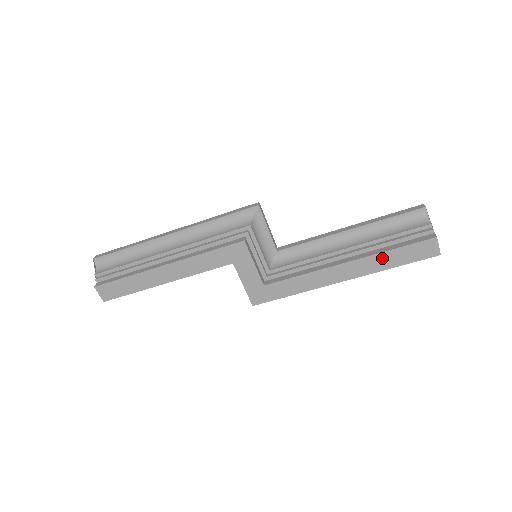
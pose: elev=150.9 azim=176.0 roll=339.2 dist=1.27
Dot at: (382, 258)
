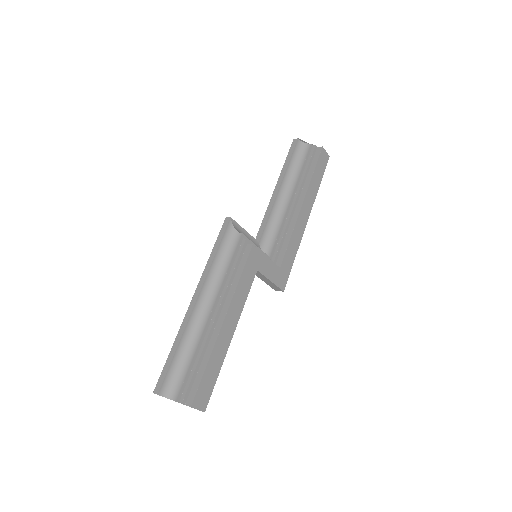
Dot at: (313, 184)
